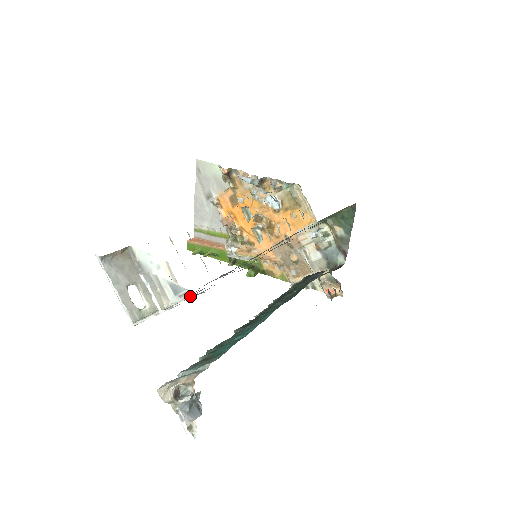
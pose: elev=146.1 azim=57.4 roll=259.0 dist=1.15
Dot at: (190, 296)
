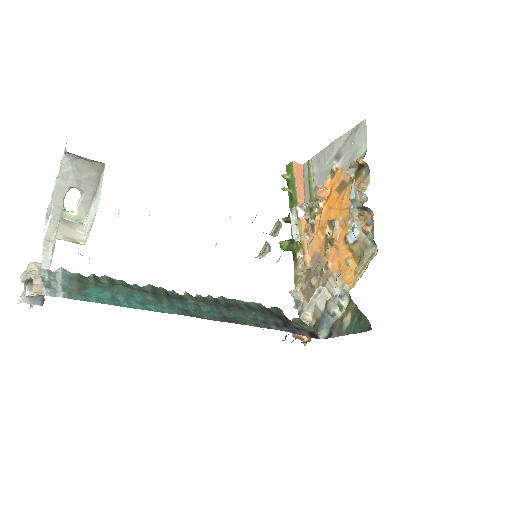
Dot at: (50, 263)
